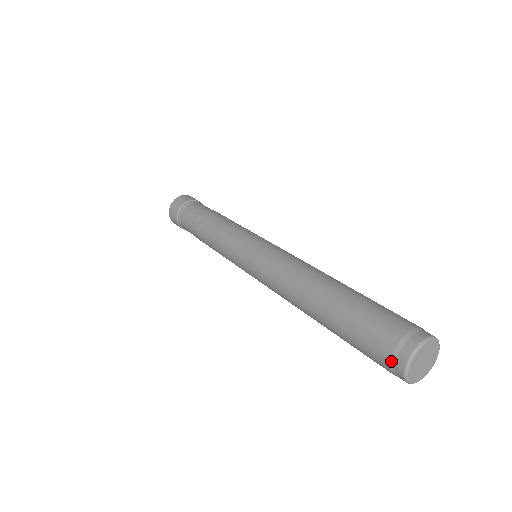
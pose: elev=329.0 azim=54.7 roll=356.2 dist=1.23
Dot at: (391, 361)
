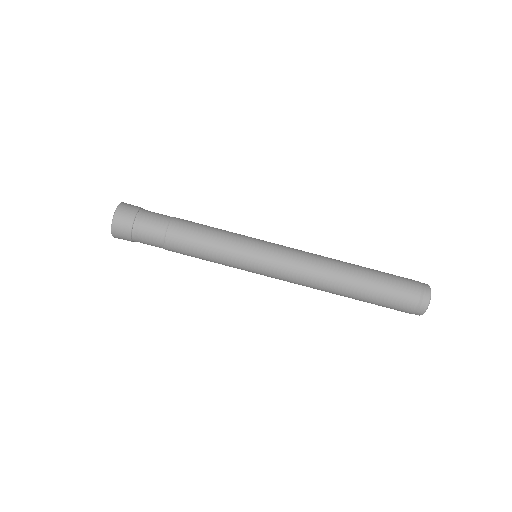
Dot at: occluded
